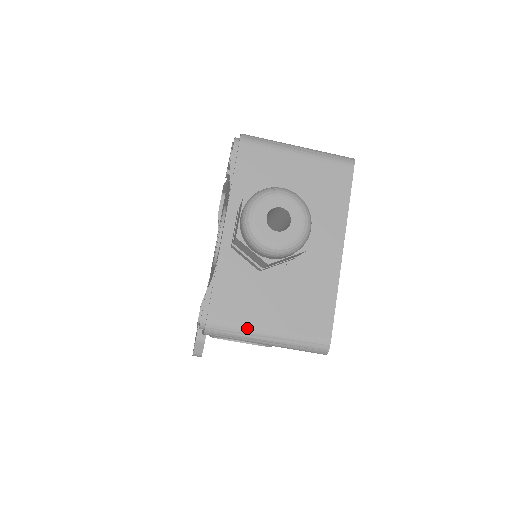
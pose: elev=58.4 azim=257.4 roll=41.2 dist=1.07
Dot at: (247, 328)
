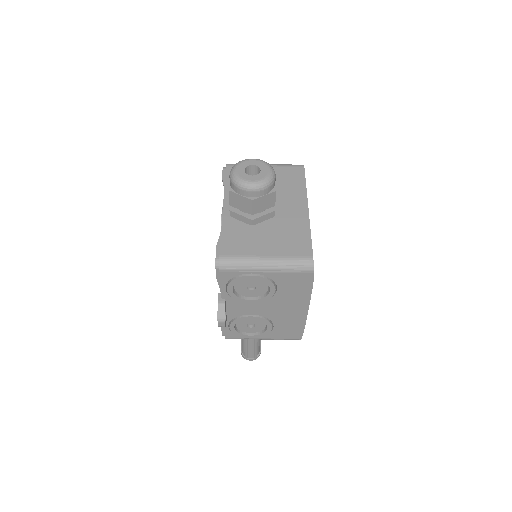
Dot at: (249, 257)
